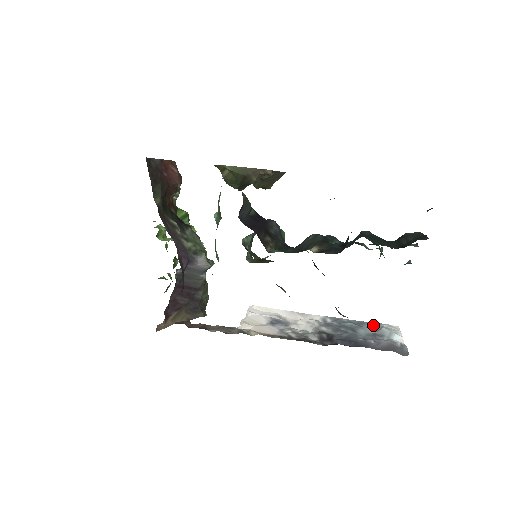
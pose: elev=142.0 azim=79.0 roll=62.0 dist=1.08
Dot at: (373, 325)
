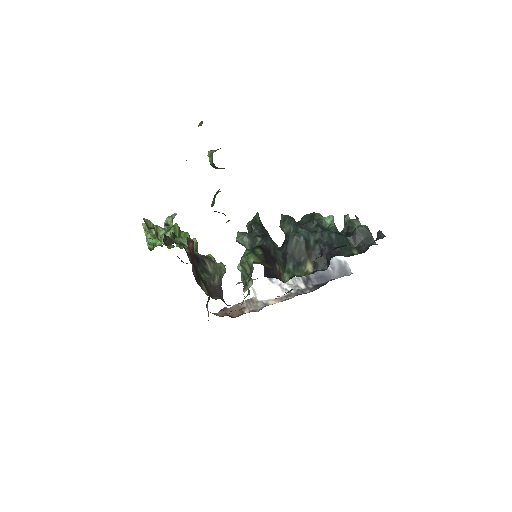
Dot at: occluded
